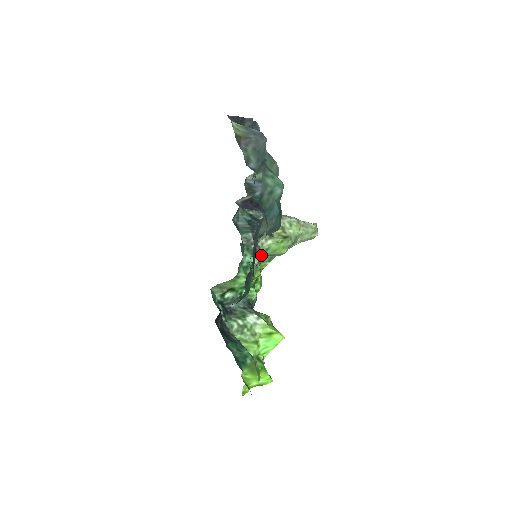
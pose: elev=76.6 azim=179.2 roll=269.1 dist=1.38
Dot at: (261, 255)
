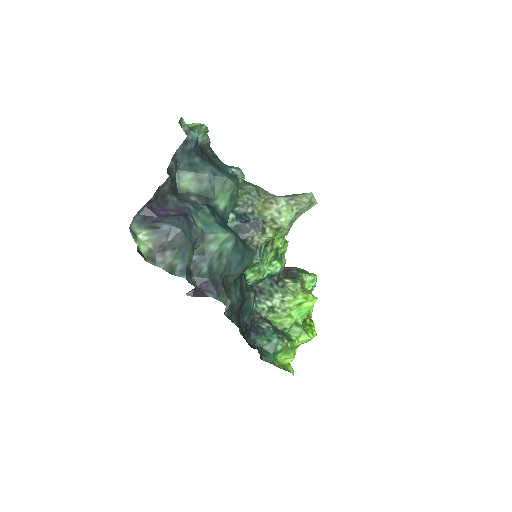
Dot at: (263, 247)
